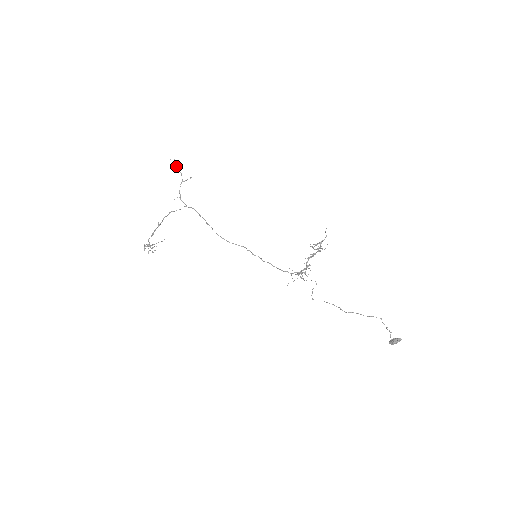
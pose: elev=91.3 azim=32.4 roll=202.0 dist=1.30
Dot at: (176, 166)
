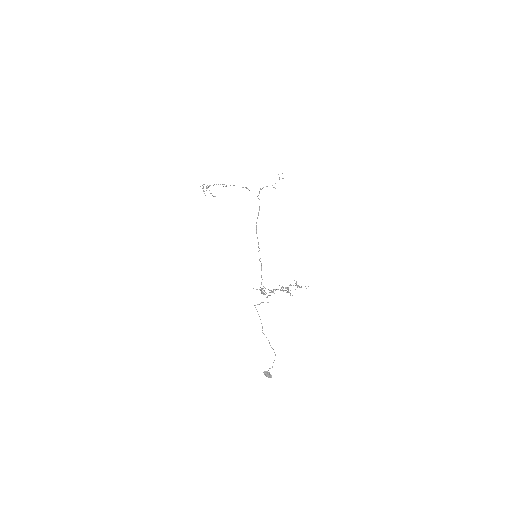
Dot at: occluded
